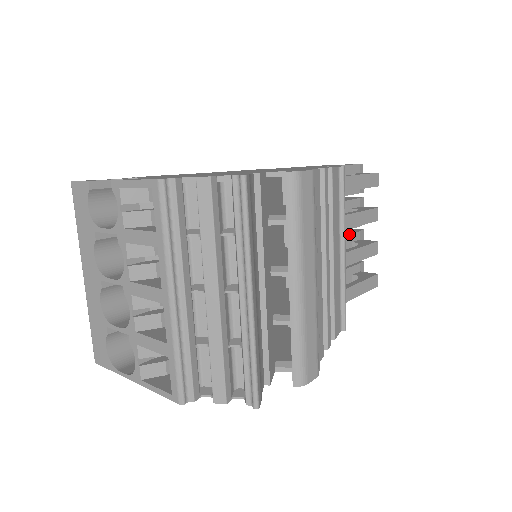
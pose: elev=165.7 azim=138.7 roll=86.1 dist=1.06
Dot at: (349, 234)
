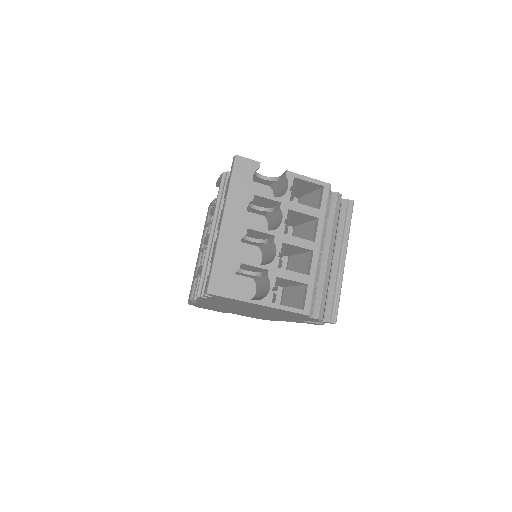
Dot at: occluded
